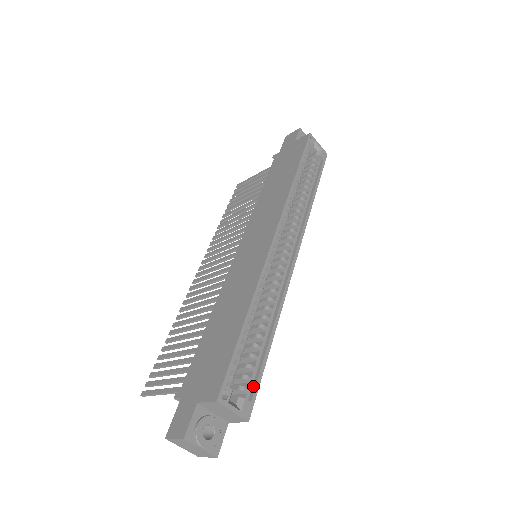
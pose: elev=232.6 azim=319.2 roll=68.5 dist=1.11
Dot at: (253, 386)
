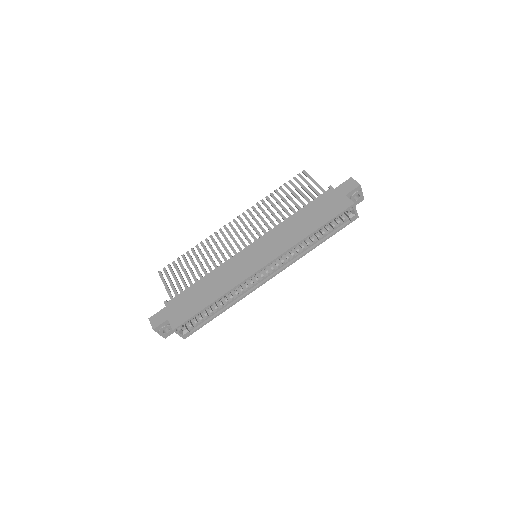
Dot at: (197, 327)
